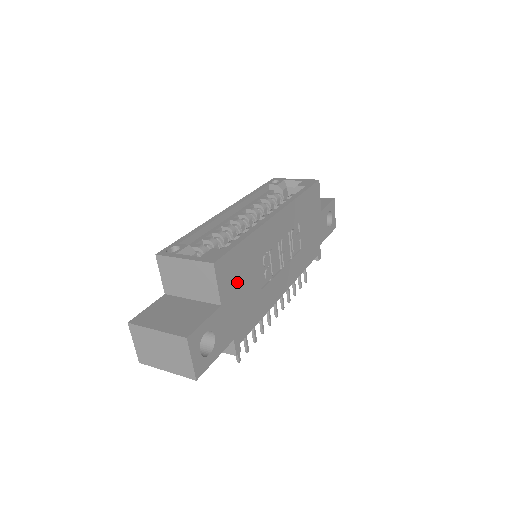
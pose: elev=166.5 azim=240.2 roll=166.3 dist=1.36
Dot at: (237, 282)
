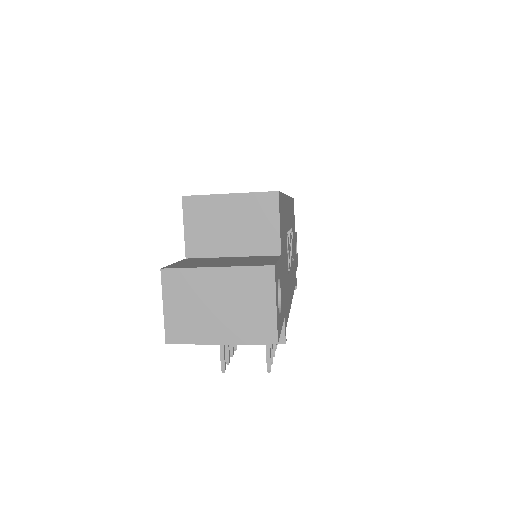
Dot at: (283, 241)
